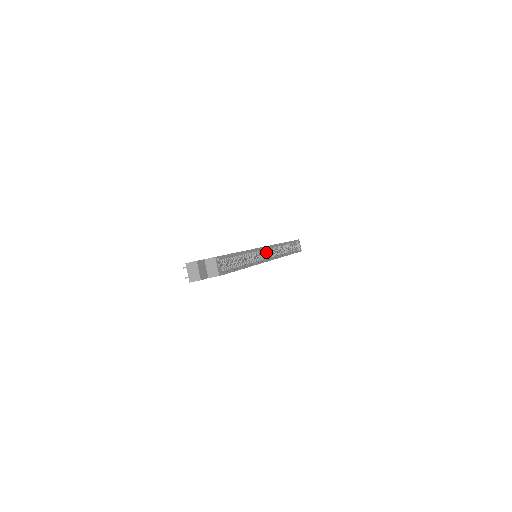
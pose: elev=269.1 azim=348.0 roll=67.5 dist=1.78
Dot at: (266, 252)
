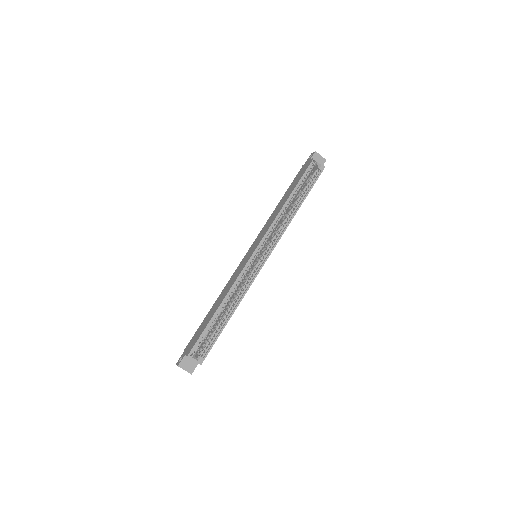
Dot at: (261, 248)
